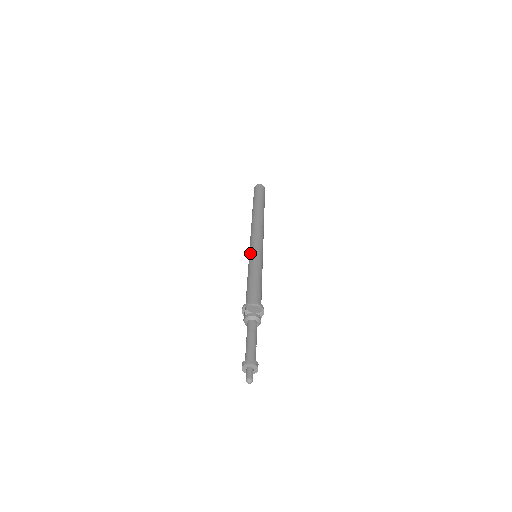
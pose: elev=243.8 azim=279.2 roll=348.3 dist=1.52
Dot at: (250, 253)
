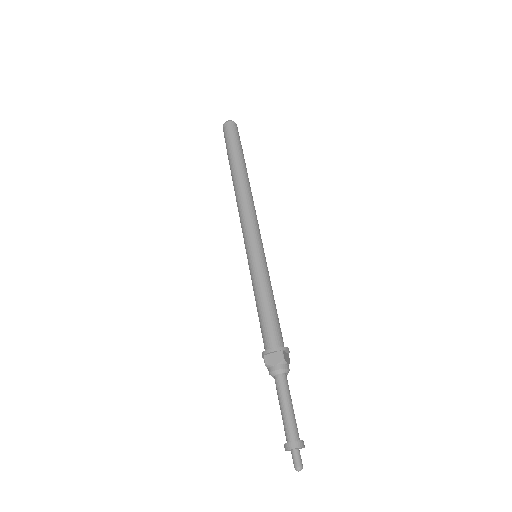
Dot at: (247, 258)
